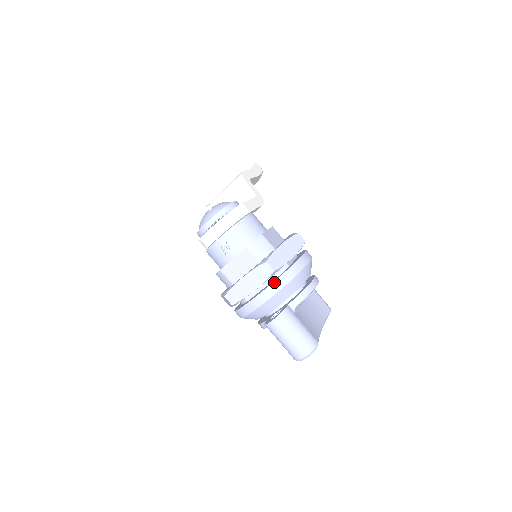
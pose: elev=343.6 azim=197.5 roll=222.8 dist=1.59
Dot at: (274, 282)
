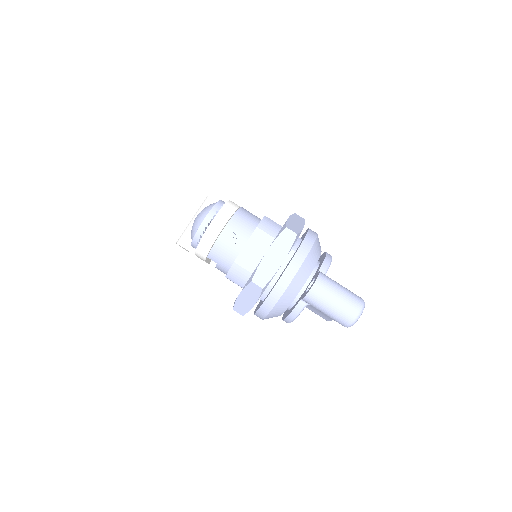
Dot at: (299, 248)
